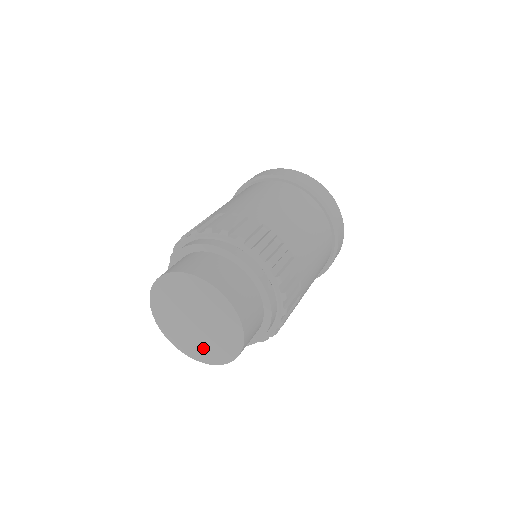
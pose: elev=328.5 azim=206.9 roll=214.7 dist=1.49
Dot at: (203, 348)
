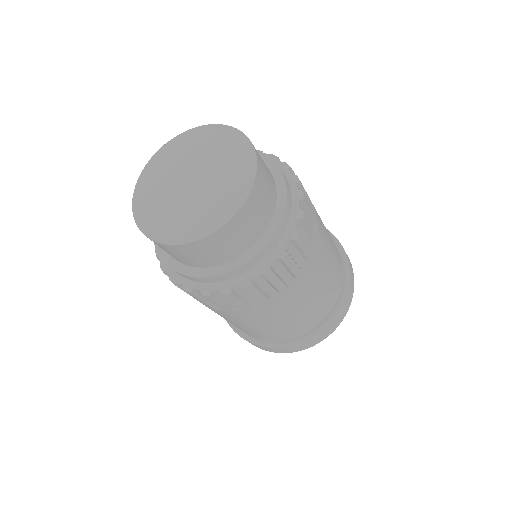
Dot at: (171, 219)
